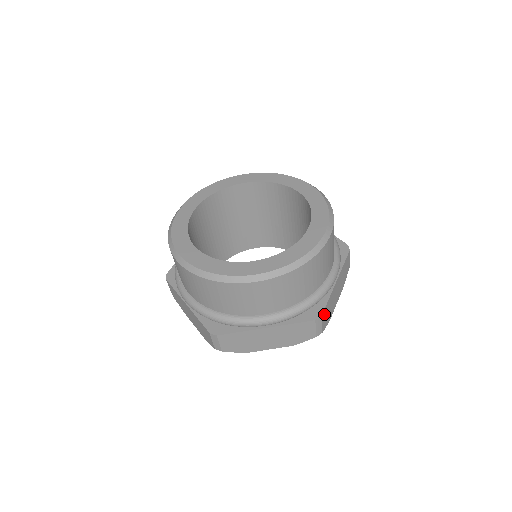
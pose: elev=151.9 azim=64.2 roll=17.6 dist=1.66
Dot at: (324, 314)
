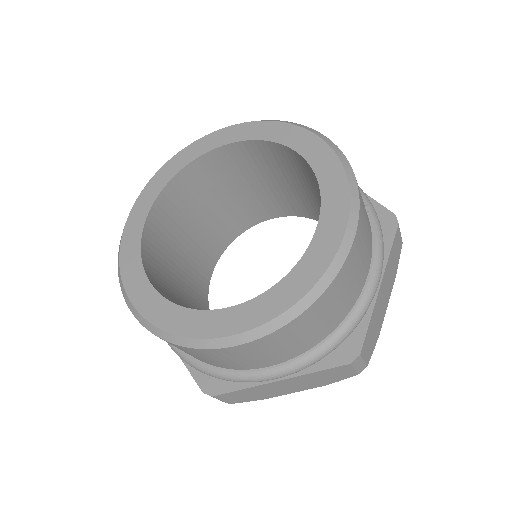
Dot at: (365, 346)
